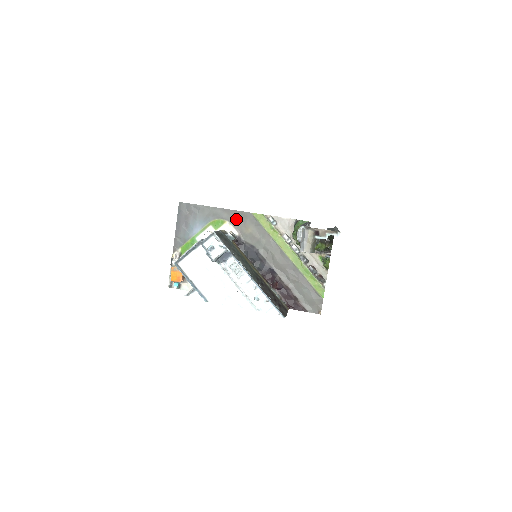
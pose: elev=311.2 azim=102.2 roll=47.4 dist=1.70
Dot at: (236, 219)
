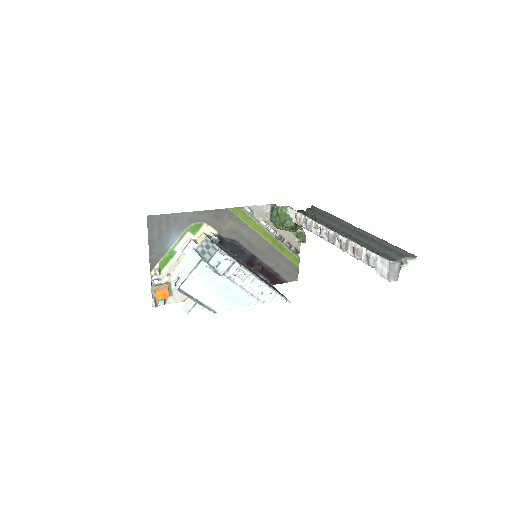
Dot at: (214, 218)
